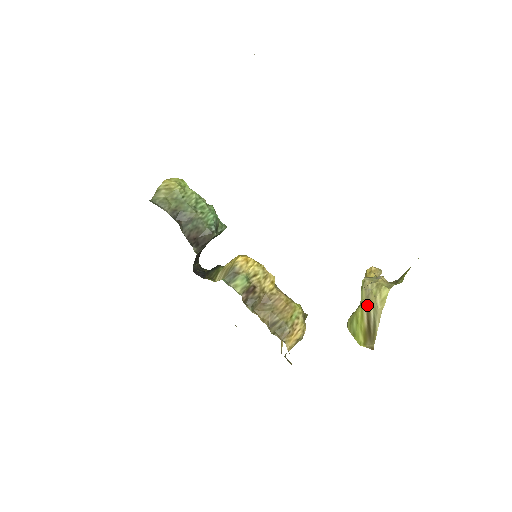
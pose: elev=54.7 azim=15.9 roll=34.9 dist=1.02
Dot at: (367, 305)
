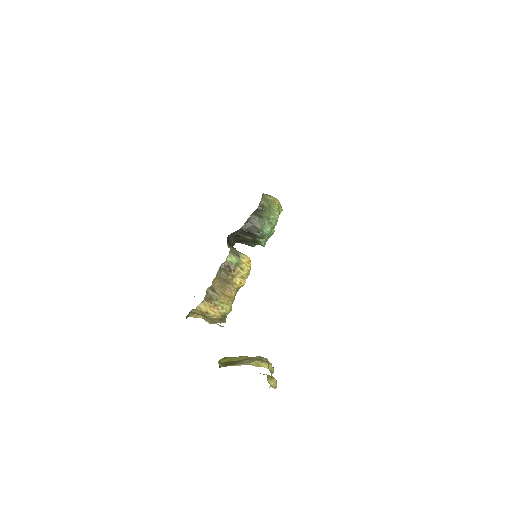
Dot at: (249, 358)
